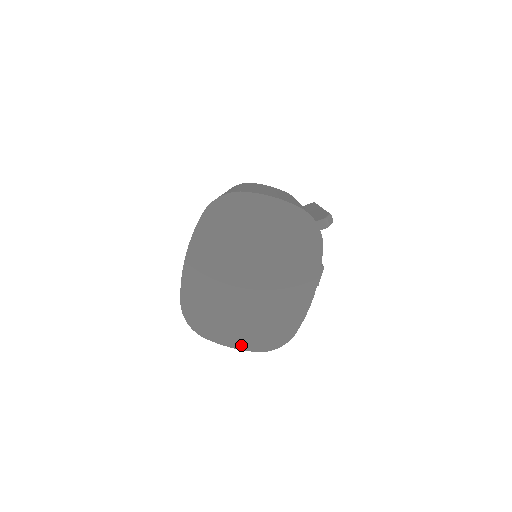
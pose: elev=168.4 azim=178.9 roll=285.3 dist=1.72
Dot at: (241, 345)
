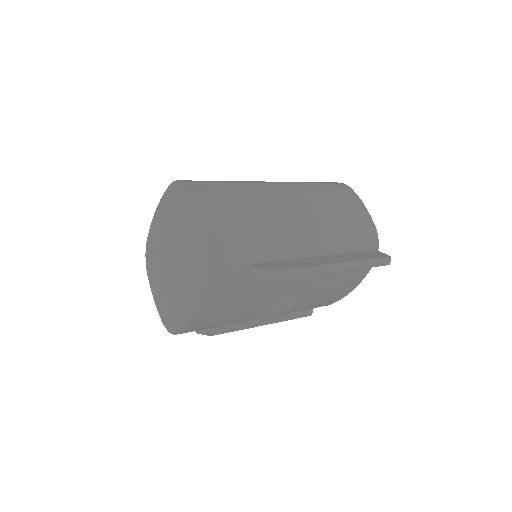
Dot at: (158, 305)
